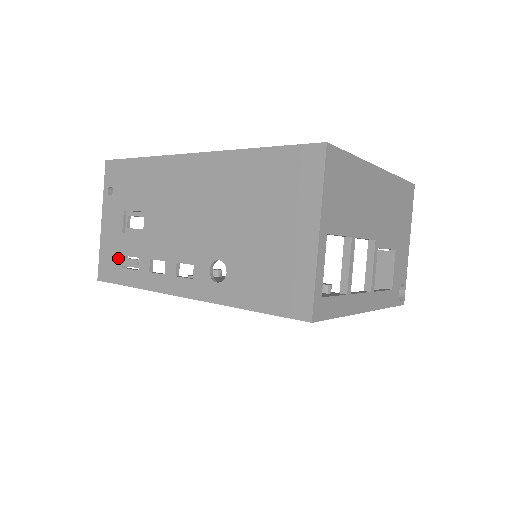
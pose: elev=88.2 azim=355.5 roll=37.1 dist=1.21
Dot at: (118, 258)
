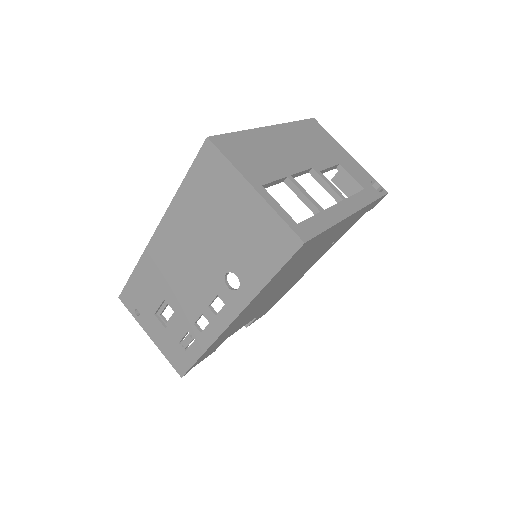
Dot at: (178, 348)
